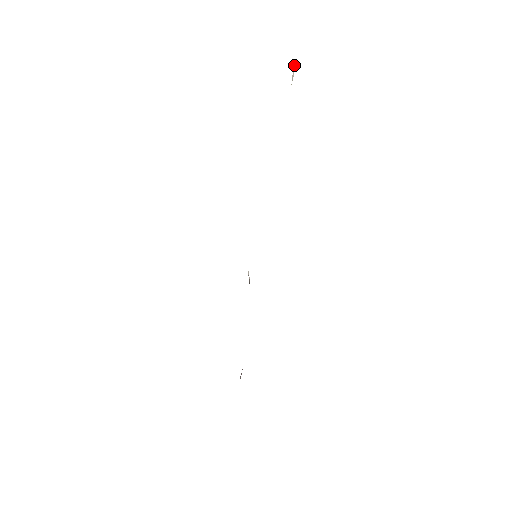
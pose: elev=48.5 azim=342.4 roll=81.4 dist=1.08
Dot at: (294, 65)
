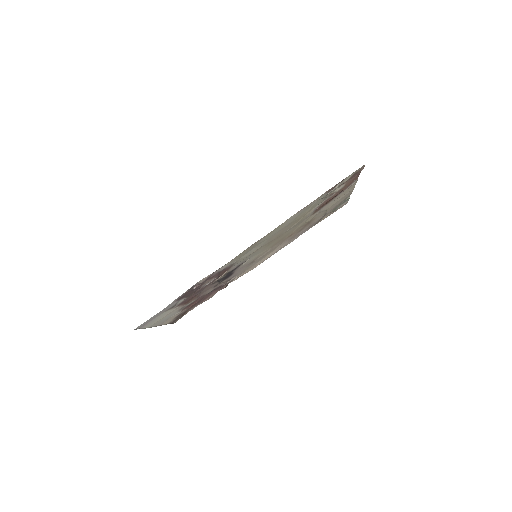
Dot at: occluded
